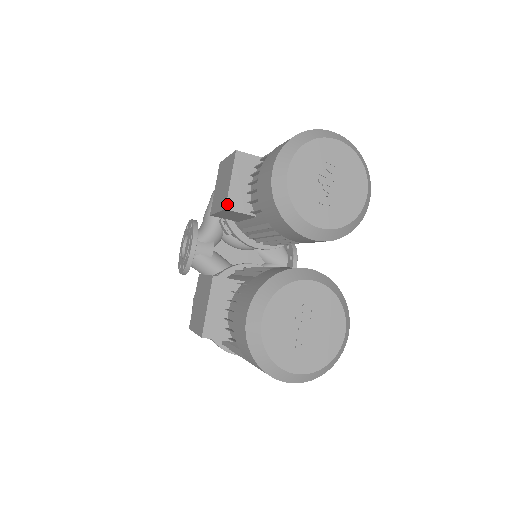
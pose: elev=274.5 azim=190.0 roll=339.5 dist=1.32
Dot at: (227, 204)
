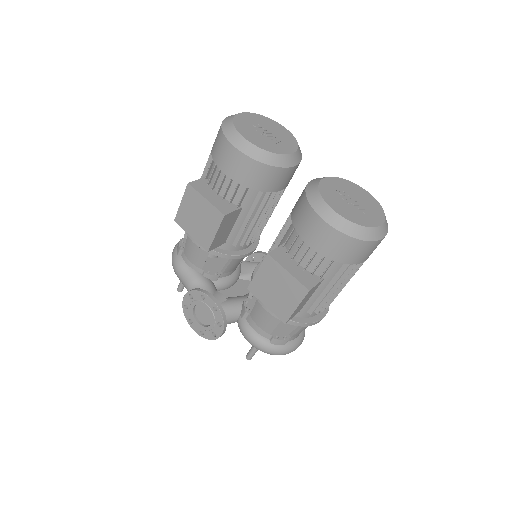
Dot at: (222, 212)
